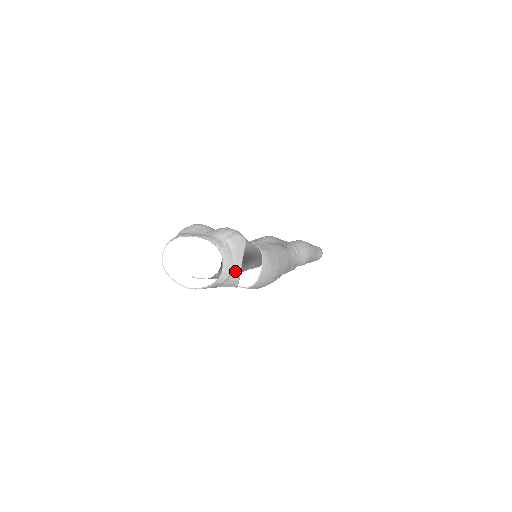
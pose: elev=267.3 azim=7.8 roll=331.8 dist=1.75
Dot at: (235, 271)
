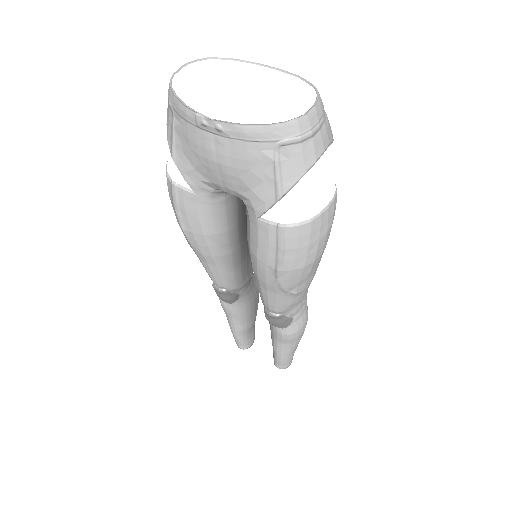
Dot at: (316, 144)
